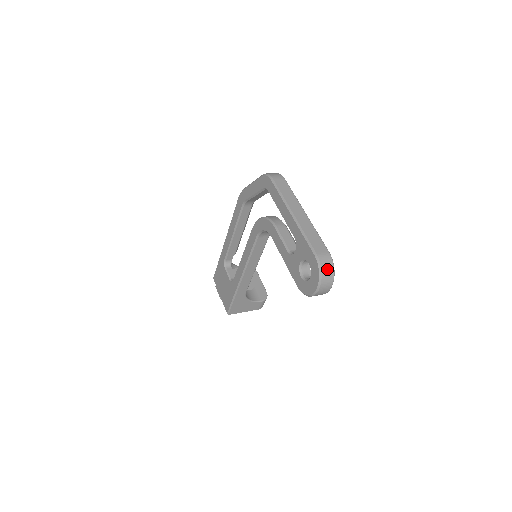
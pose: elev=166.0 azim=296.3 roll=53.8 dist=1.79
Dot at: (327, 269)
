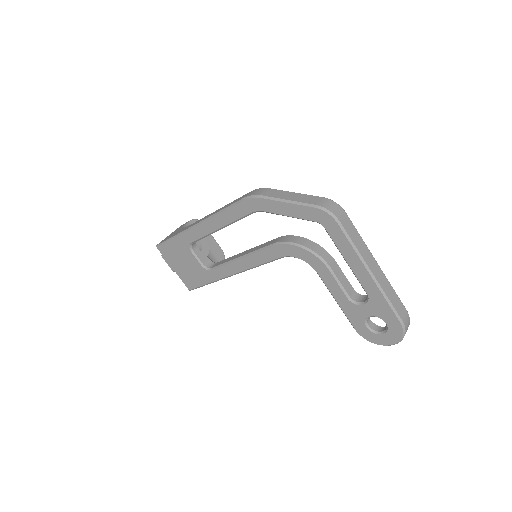
Dot at: occluded
